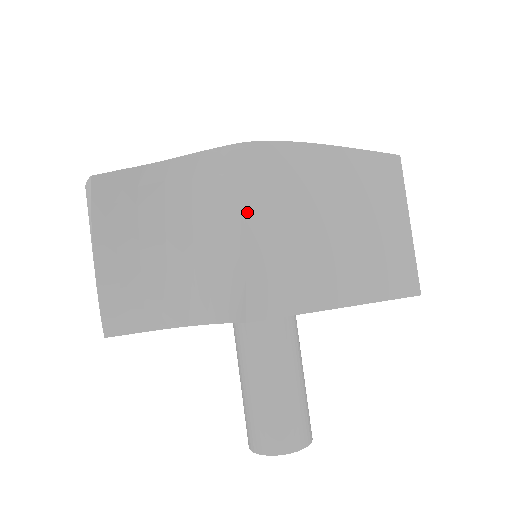
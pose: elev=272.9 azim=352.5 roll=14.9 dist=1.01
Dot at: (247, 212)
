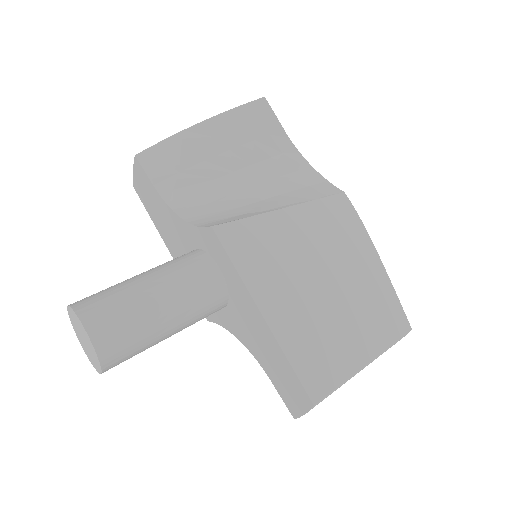
Dot at: (298, 205)
